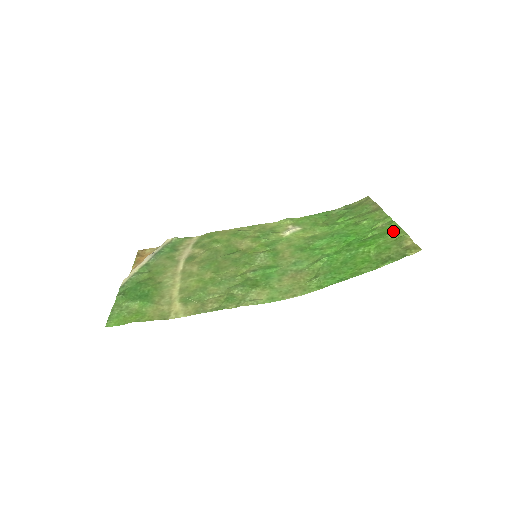
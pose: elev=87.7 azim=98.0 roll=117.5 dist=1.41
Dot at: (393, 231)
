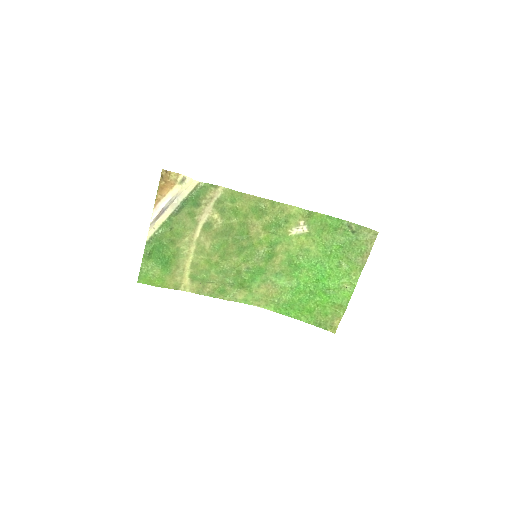
Dot at: (342, 304)
